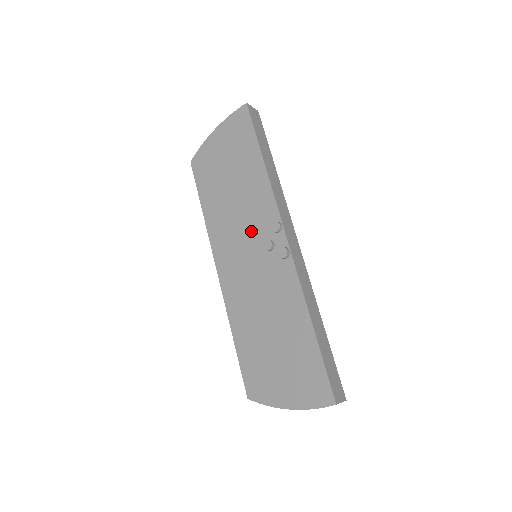
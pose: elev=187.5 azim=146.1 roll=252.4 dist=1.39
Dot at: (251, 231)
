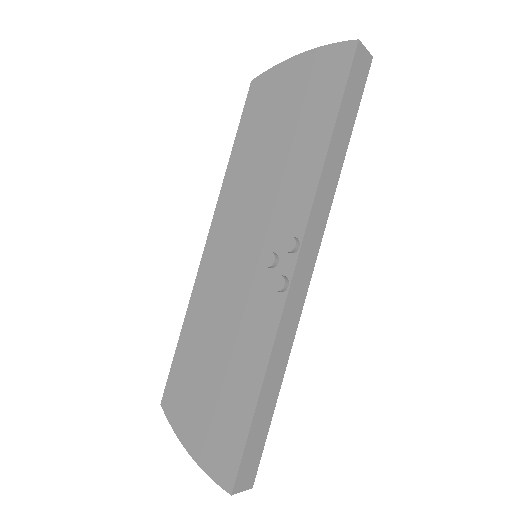
Dot at: (264, 225)
